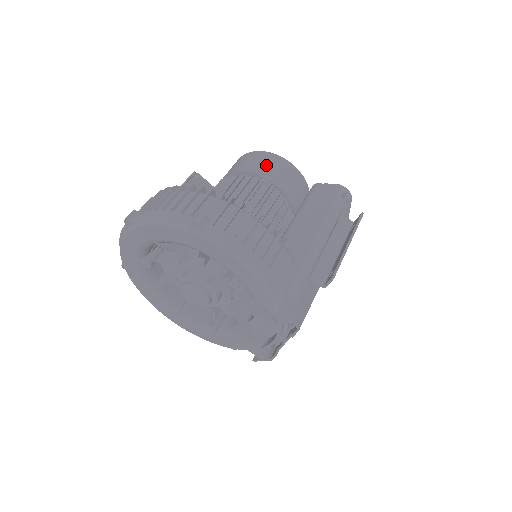
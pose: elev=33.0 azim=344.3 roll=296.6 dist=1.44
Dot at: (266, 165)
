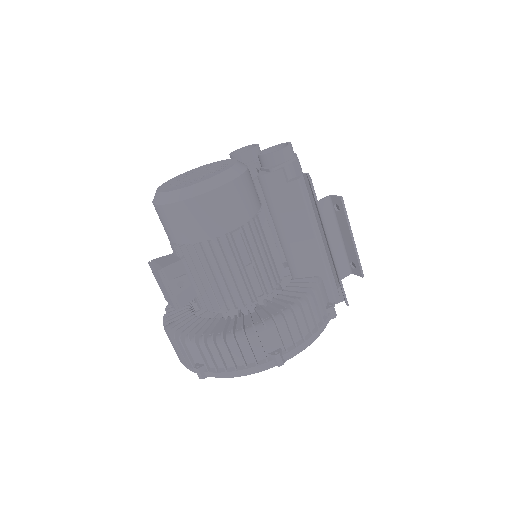
Dot at: (217, 215)
